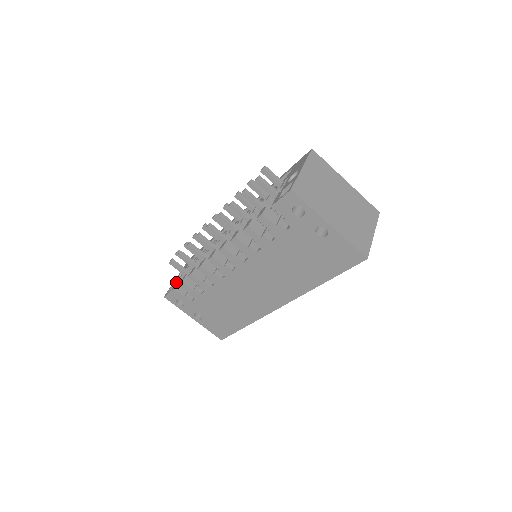
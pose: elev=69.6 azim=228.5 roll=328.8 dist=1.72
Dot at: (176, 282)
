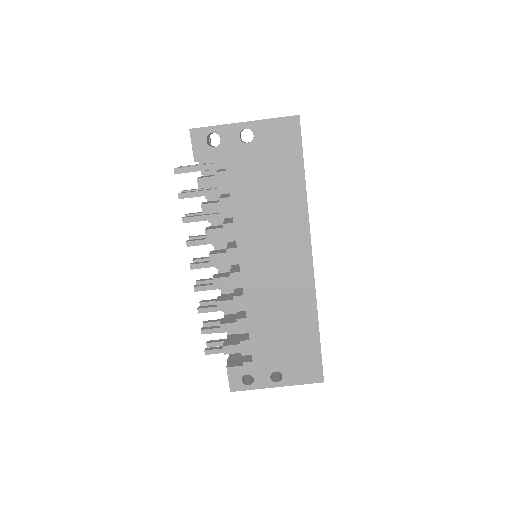
Dot at: occluded
